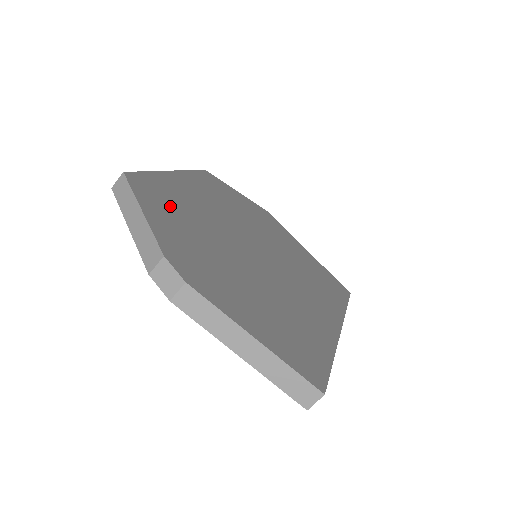
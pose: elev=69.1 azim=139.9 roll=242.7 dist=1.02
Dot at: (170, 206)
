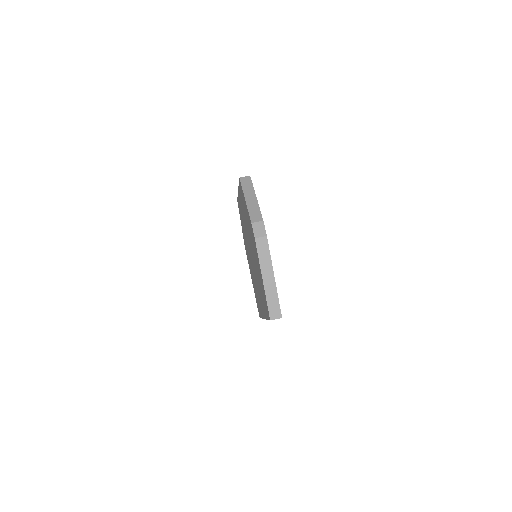
Dot at: occluded
